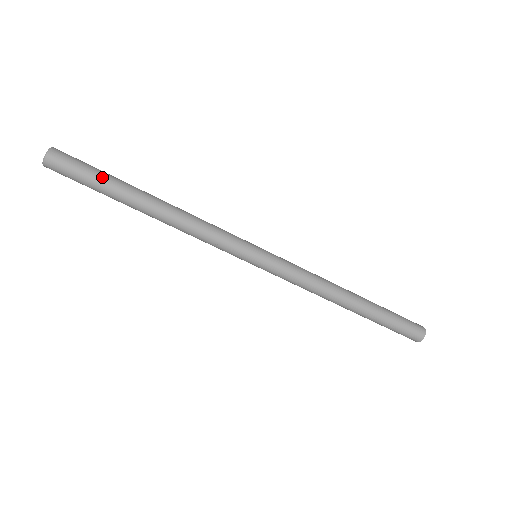
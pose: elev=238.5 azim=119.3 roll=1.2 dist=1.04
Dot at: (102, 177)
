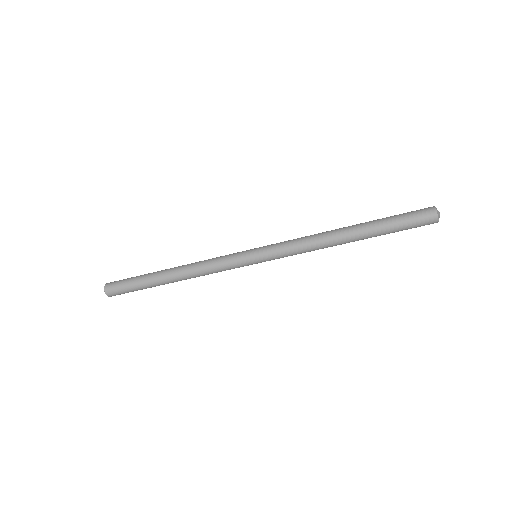
Dot at: (138, 287)
